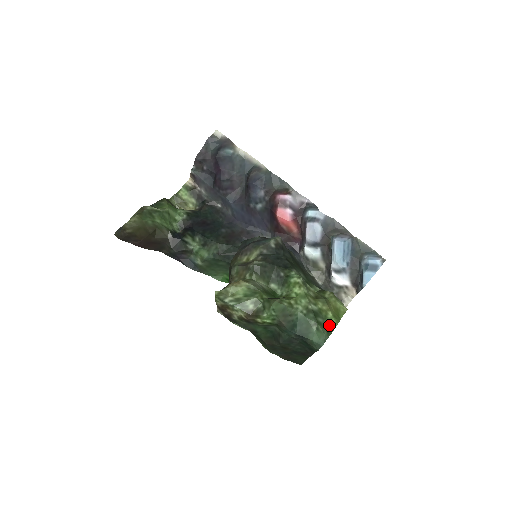
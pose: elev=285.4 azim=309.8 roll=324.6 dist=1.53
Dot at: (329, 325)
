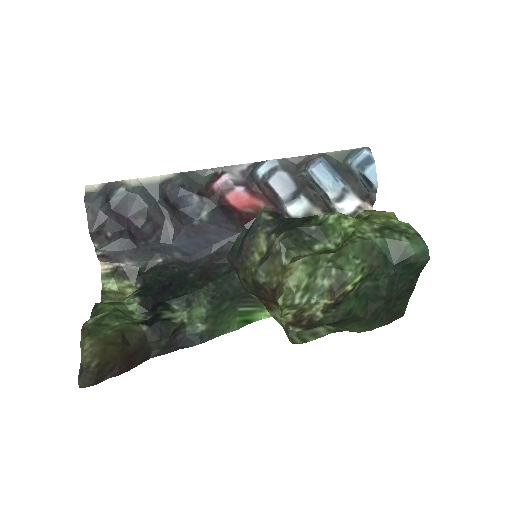
Dot at: (408, 229)
